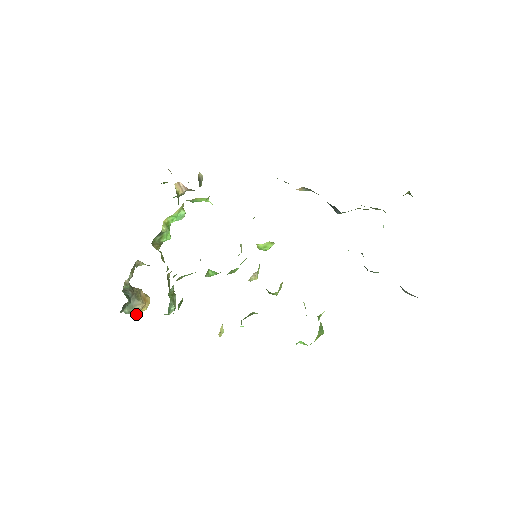
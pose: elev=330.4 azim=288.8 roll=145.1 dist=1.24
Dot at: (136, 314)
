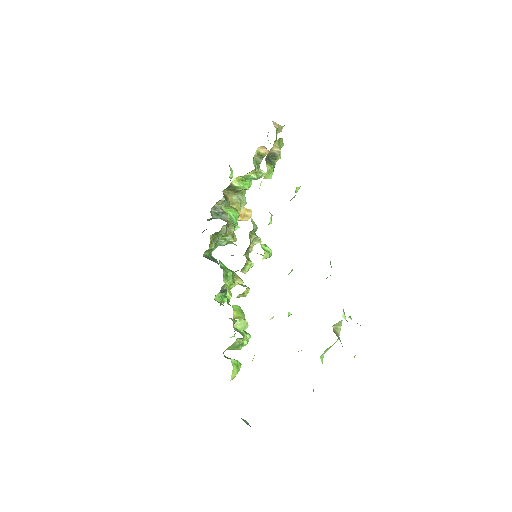
Dot at: occluded
